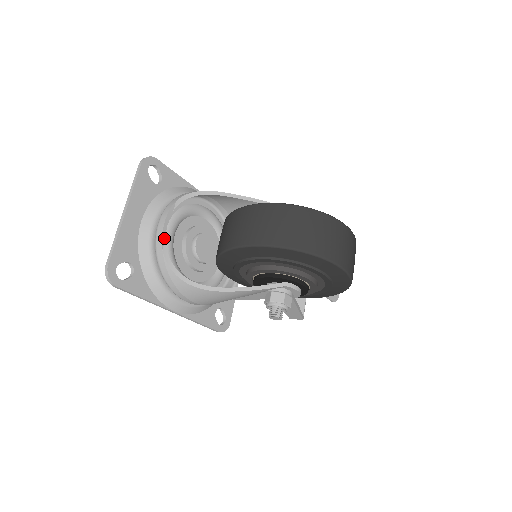
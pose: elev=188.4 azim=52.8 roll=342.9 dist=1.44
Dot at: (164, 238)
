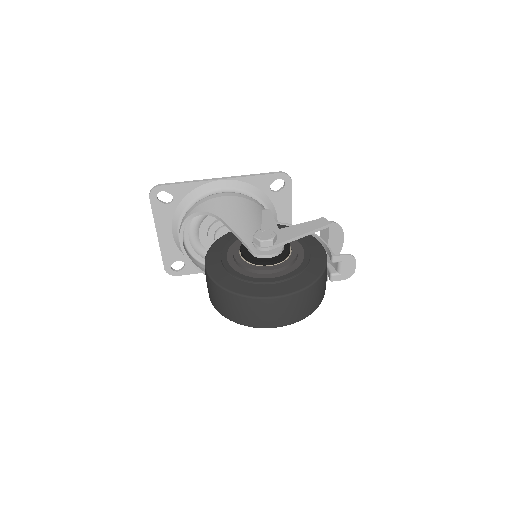
Dot at: (185, 253)
